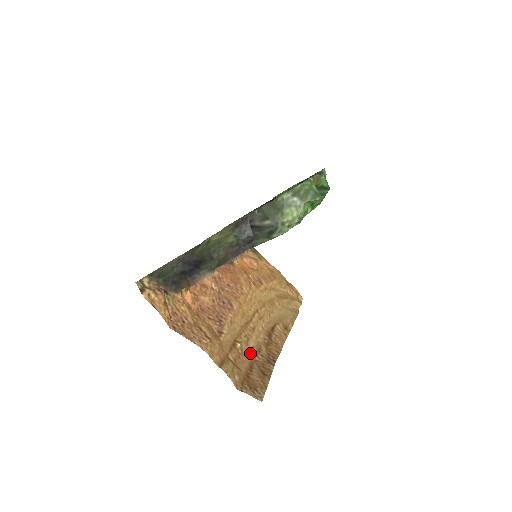
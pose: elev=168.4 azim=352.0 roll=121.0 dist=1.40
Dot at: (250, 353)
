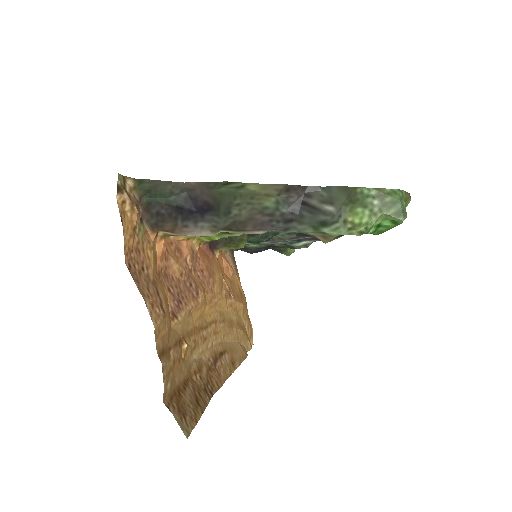
Dot at: (190, 365)
